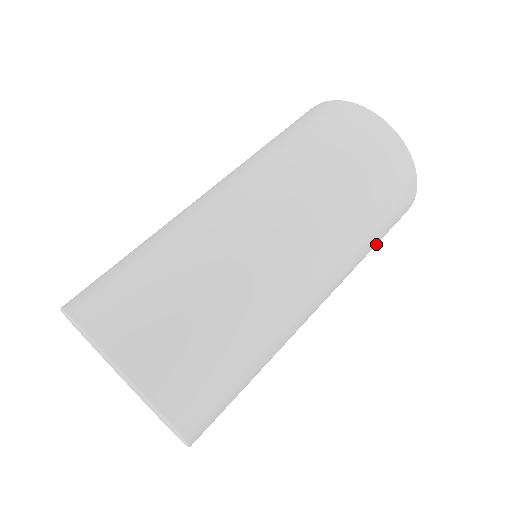
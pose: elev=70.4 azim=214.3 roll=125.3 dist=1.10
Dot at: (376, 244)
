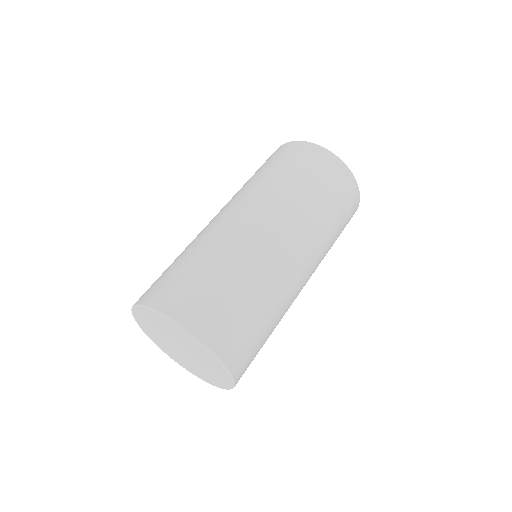
Dot at: occluded
